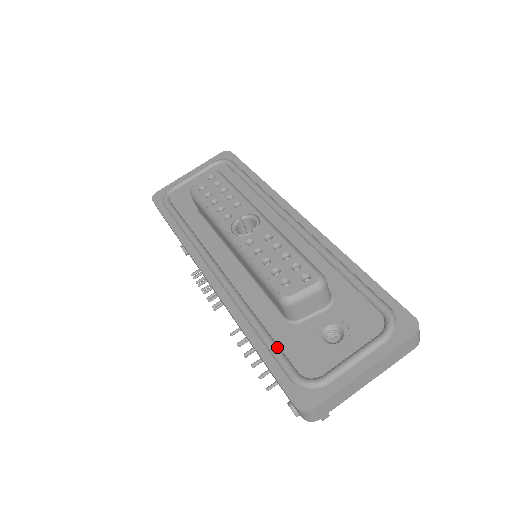
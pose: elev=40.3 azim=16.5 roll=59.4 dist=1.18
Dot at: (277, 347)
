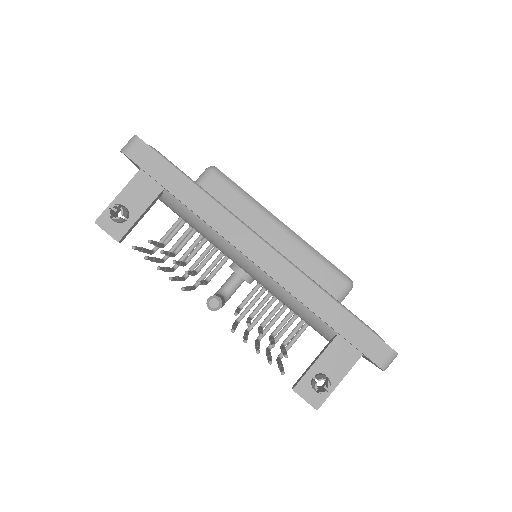
Dot at: (351, 313)
